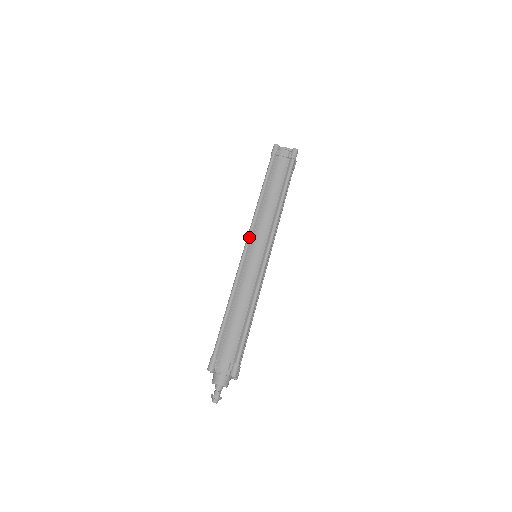
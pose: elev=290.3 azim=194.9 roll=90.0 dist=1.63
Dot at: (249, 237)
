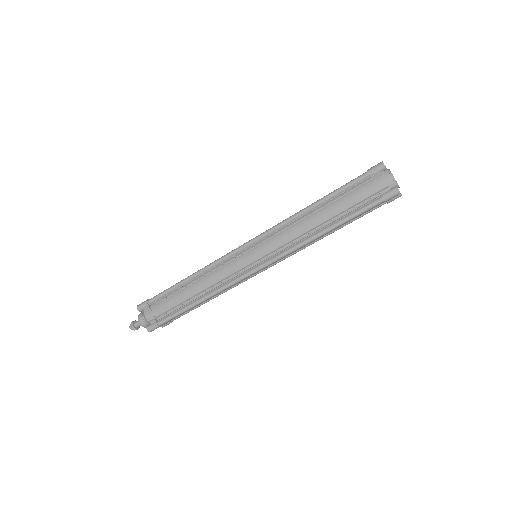
Dot at: occluded
